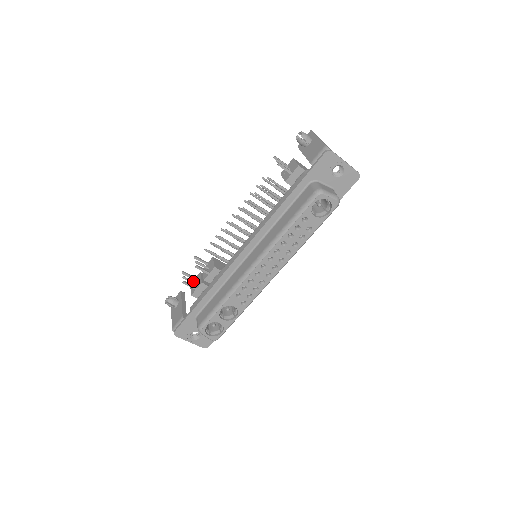
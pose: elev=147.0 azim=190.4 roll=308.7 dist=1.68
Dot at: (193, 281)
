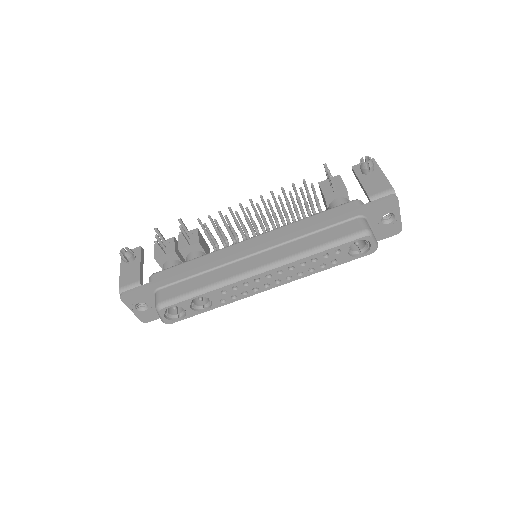
Dot at: occluded
